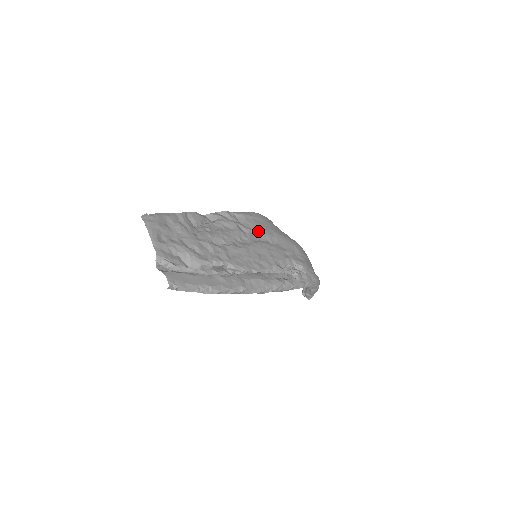
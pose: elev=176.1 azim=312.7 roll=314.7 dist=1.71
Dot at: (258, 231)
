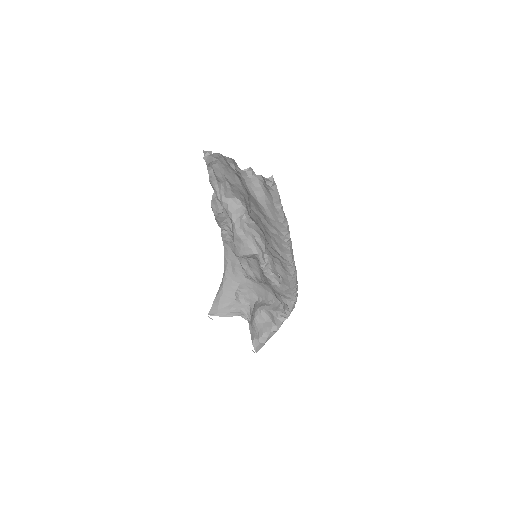
Dot at: occluded
